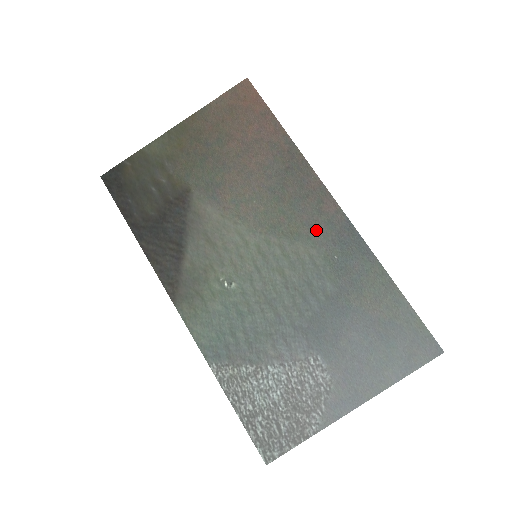
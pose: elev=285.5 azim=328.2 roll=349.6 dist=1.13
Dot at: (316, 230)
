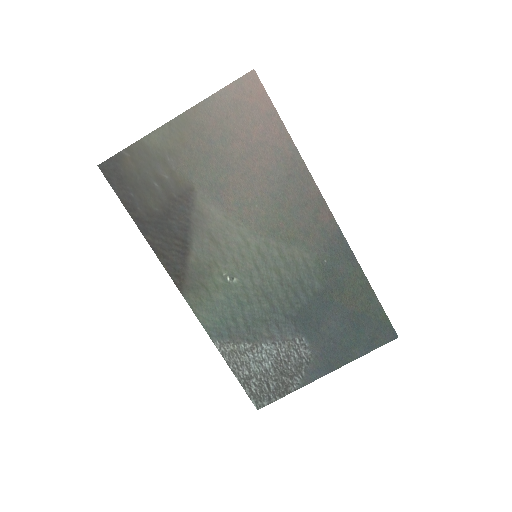
Dot at: (311, 237)
